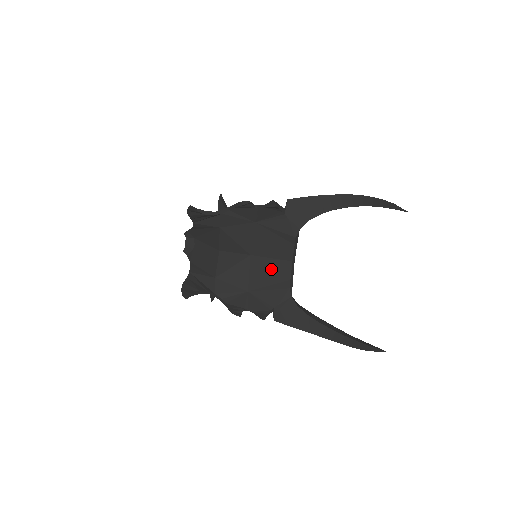
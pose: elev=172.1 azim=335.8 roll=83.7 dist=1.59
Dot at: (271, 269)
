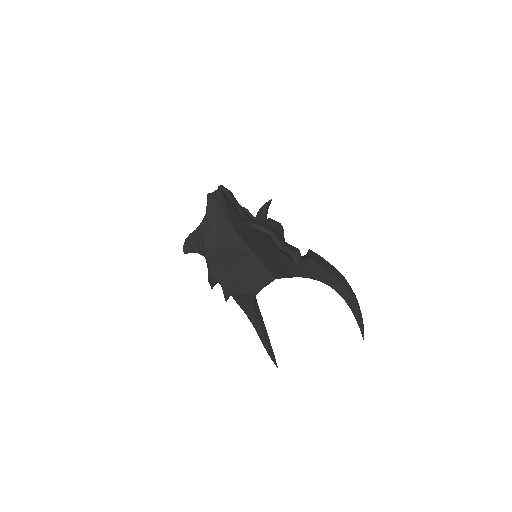
Dot at: (258, 272)
